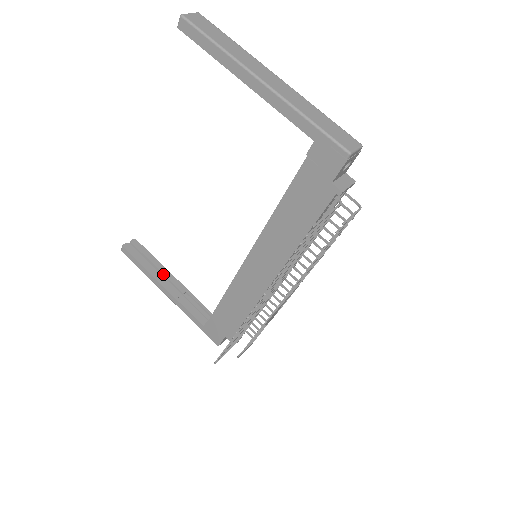
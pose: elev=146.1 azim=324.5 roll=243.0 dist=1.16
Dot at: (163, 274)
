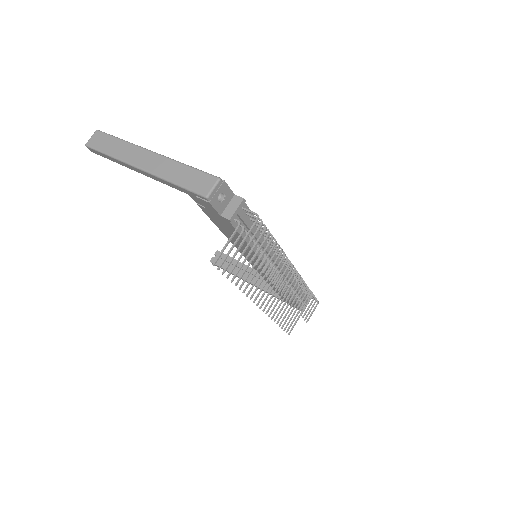
Dot at: occluded
